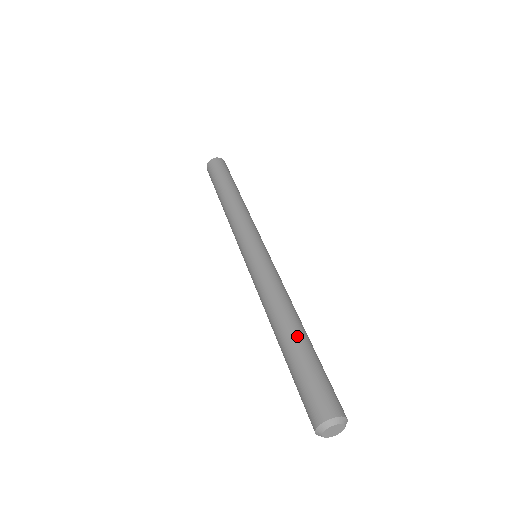
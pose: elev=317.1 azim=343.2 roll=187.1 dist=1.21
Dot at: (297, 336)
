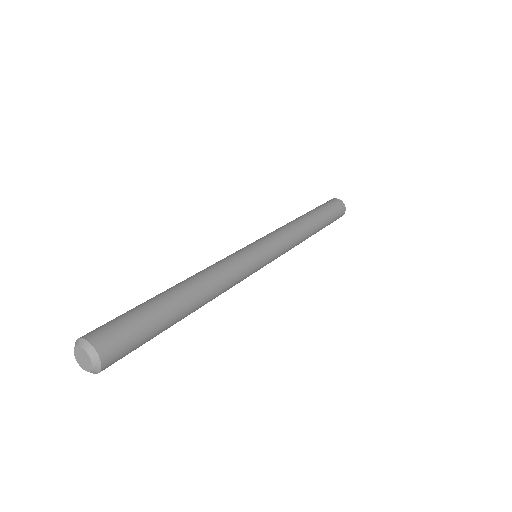
Dot at: (160, 293)
